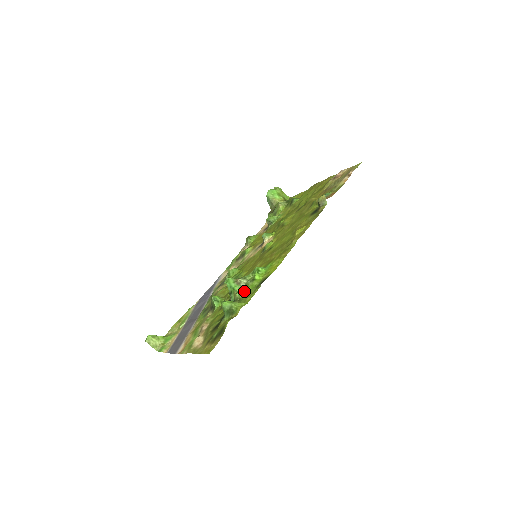
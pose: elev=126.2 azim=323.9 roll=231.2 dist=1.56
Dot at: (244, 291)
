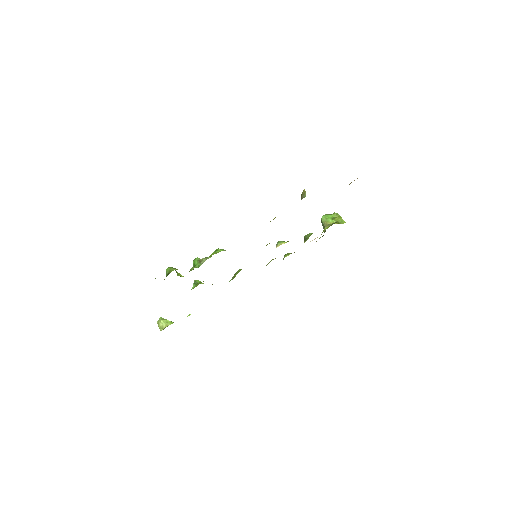
Dot at: occluded
